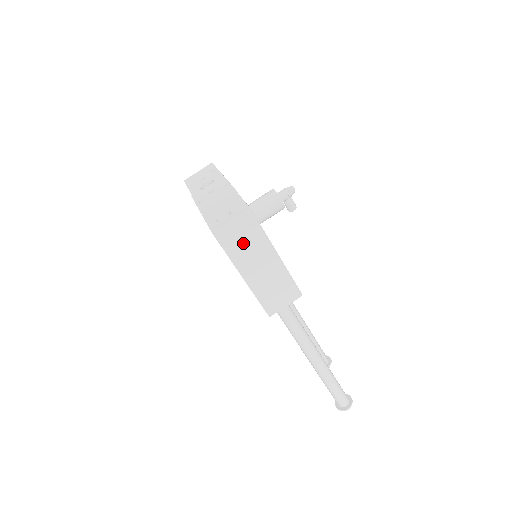
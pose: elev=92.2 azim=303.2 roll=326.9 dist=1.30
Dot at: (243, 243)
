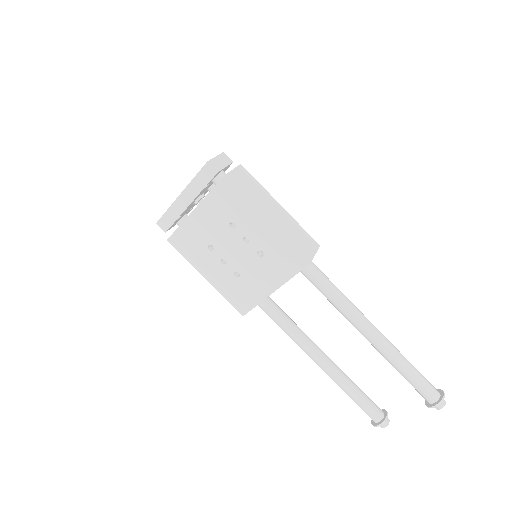
Dot at: (251, 189)
